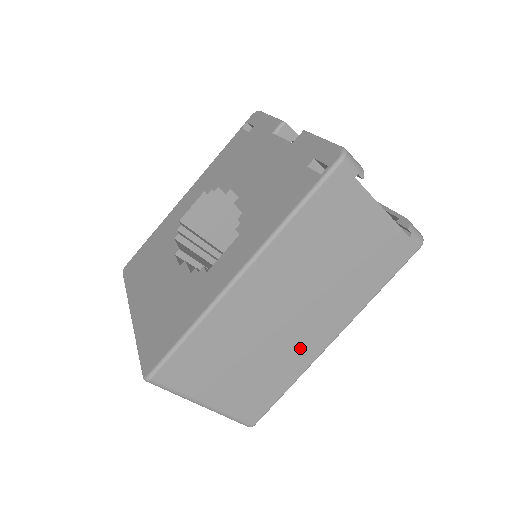
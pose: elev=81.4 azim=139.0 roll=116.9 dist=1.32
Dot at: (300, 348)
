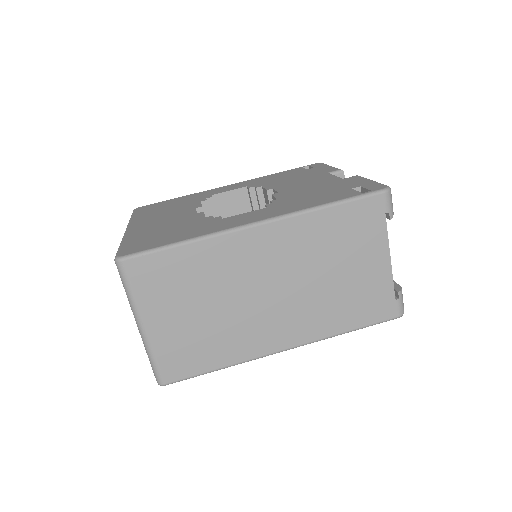
Dot at: (253, 335)
